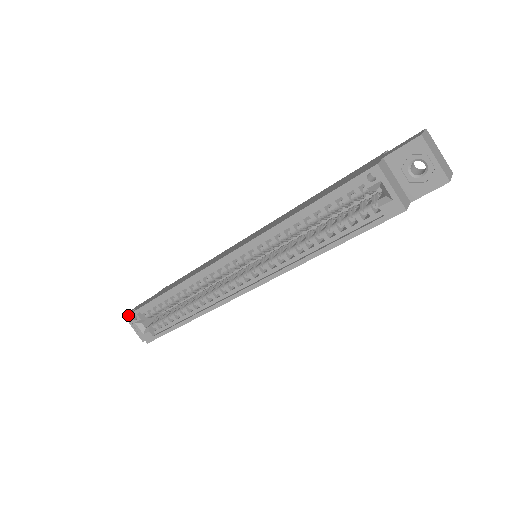
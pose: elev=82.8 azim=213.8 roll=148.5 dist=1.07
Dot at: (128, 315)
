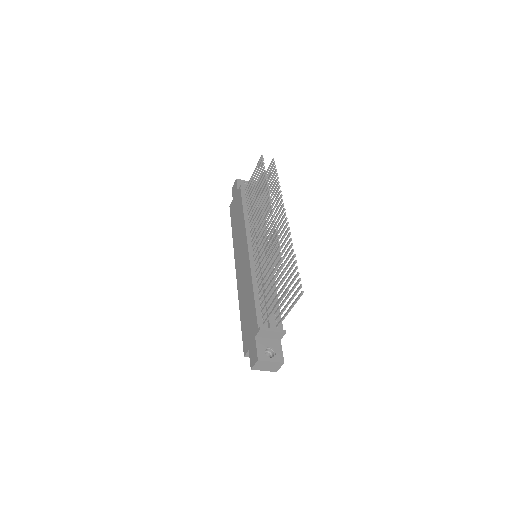
Dot at: (230, 207)
